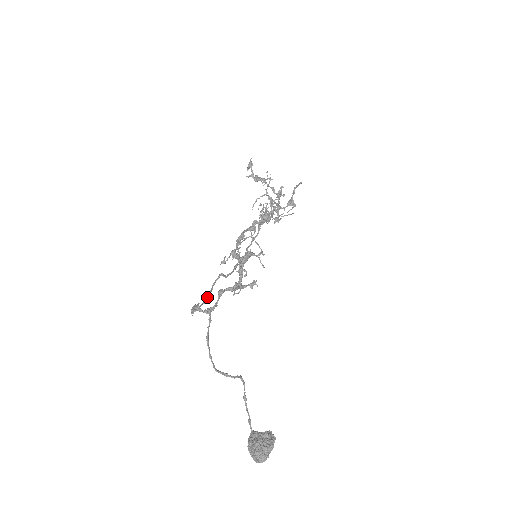
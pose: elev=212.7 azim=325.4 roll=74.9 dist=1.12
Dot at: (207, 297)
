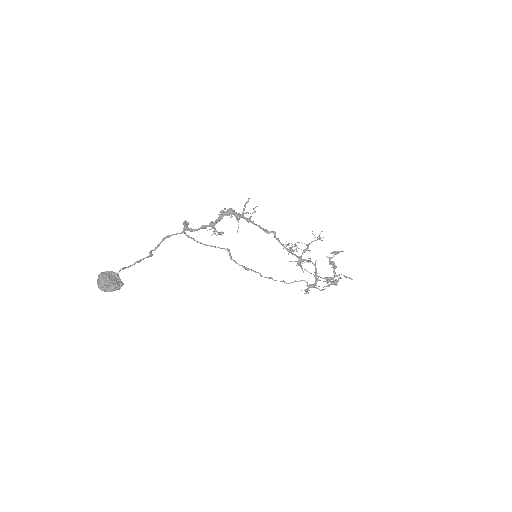
Dot at: (204, 244)
